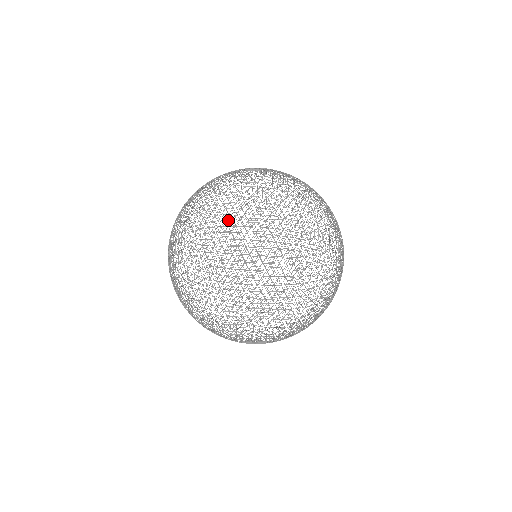
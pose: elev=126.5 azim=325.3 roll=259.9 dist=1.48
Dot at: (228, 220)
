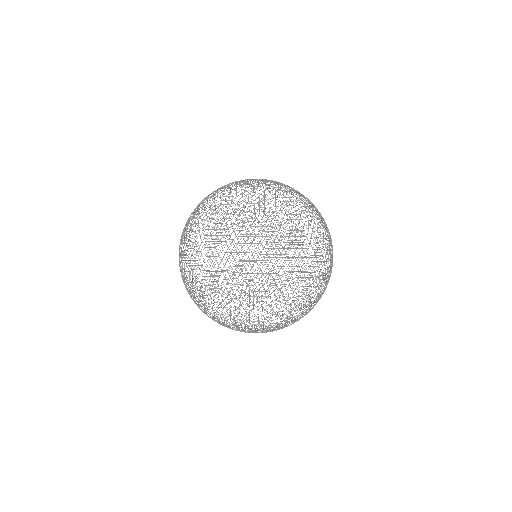
Dot at: occluded
